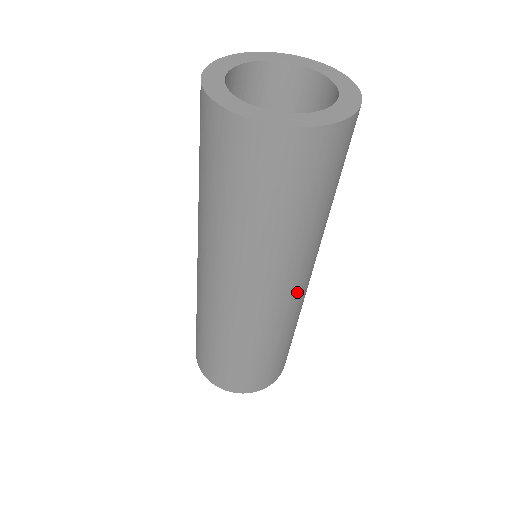
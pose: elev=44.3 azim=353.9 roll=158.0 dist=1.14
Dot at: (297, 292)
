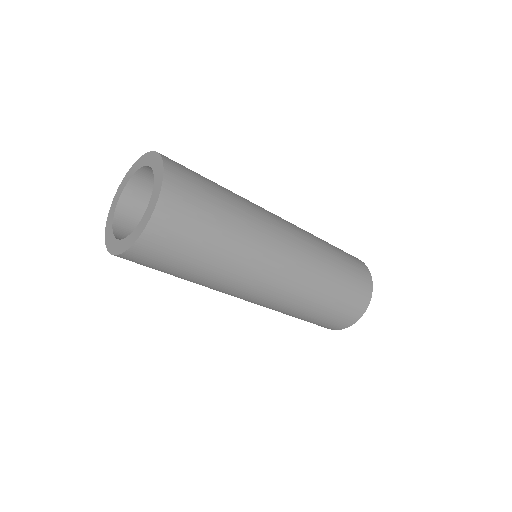
Dot at: (278, 280)
